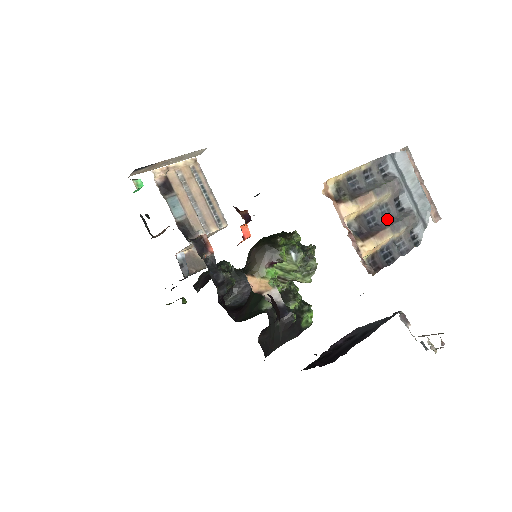
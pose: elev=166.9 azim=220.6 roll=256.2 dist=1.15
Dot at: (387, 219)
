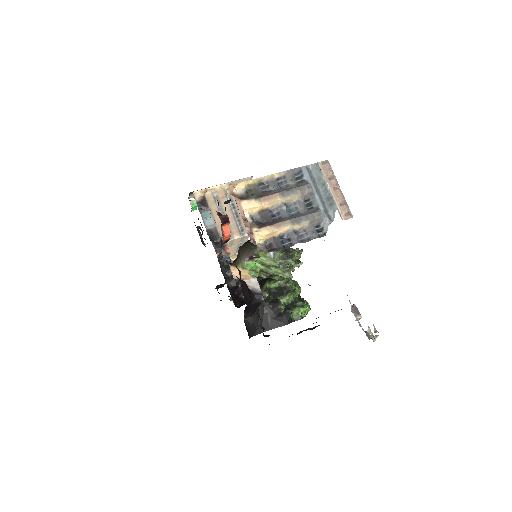
Dot at: (293, 215)
